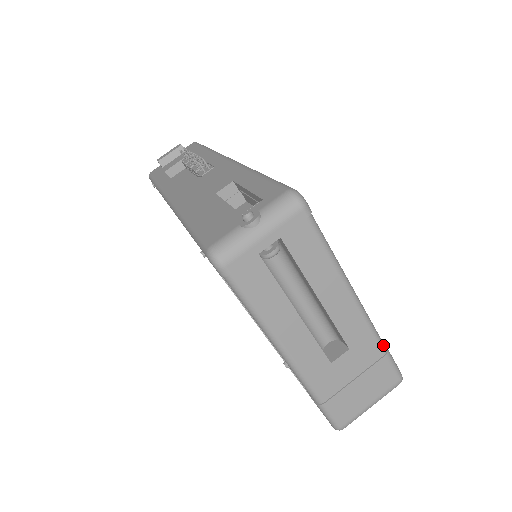
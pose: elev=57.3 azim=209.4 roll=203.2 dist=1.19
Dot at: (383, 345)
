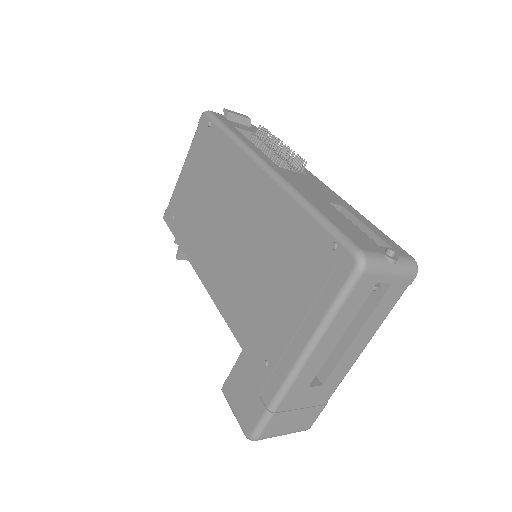
Dot at: occluded
